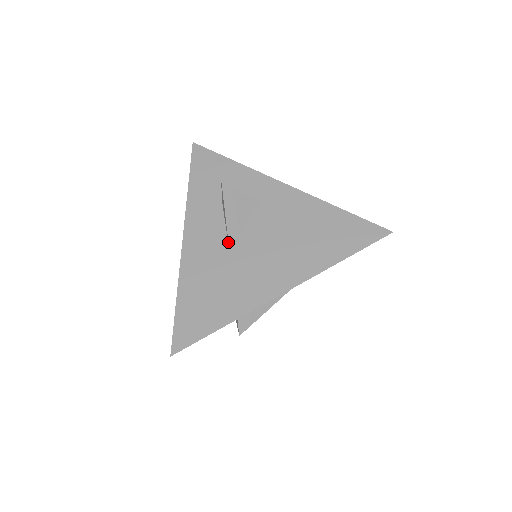
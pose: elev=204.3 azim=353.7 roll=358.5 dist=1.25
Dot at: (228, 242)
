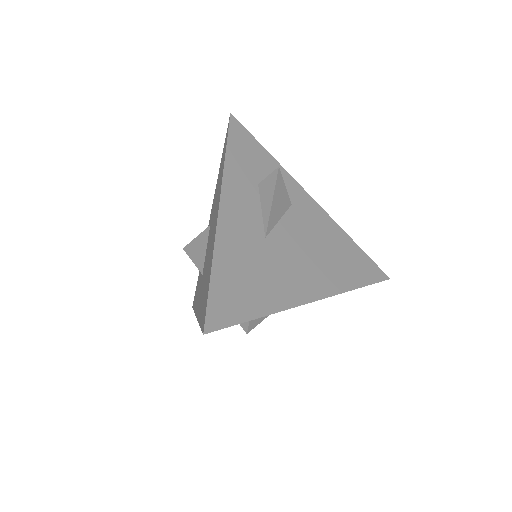
Dot at: (267, 230)
